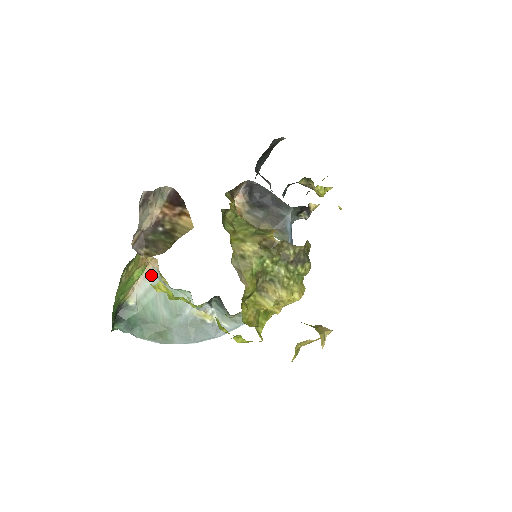
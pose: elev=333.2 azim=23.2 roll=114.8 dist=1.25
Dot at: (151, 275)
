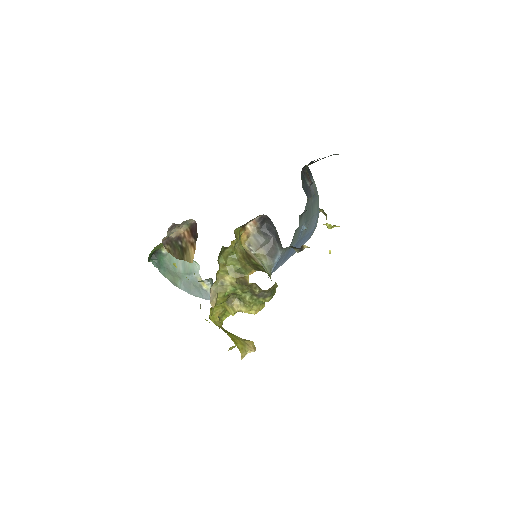
Dot at: occluded
